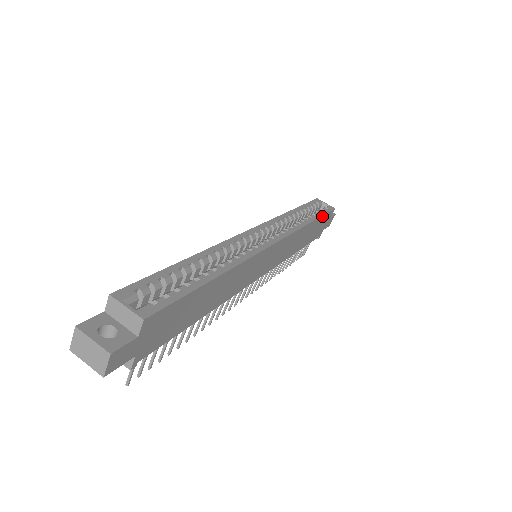
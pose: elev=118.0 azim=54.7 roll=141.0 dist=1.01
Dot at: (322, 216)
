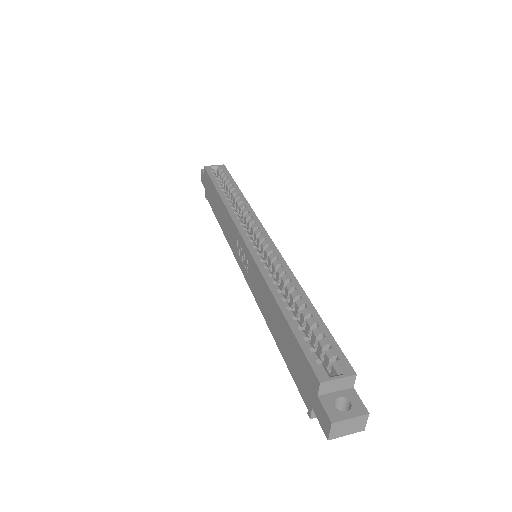
Dot at: (233, 181)
